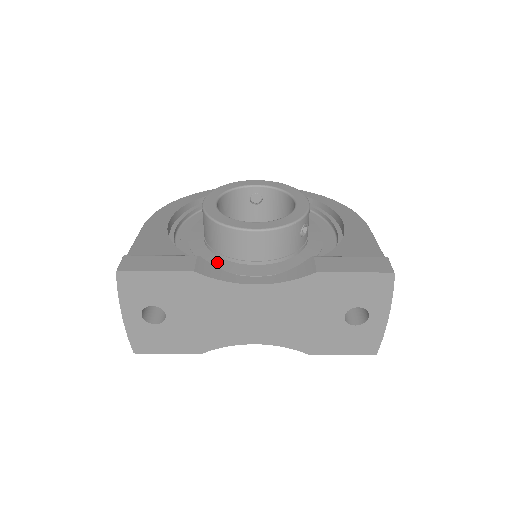
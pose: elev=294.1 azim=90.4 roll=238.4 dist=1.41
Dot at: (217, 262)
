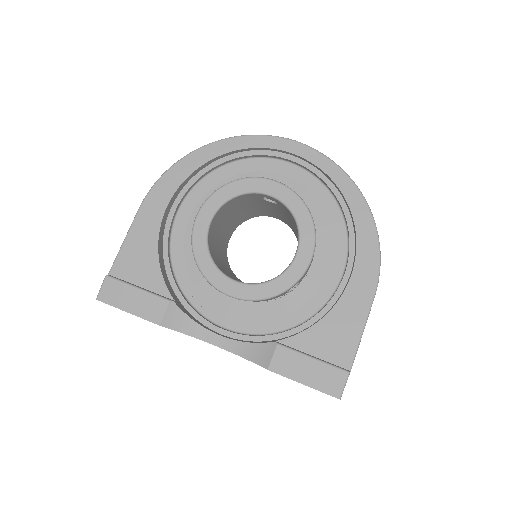
Dot at: (202, 280)
